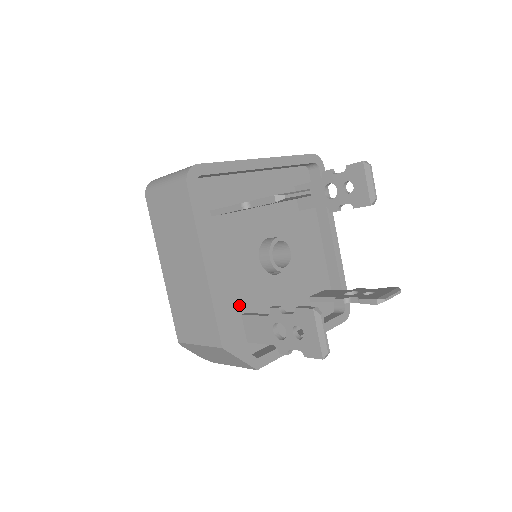
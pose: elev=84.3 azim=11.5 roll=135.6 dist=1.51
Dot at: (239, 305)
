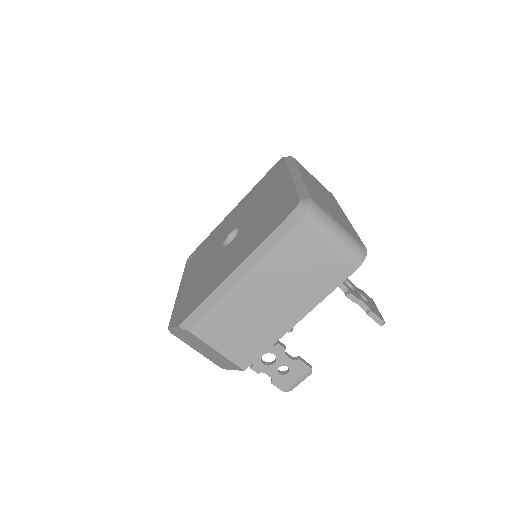
Dot at: occluded
